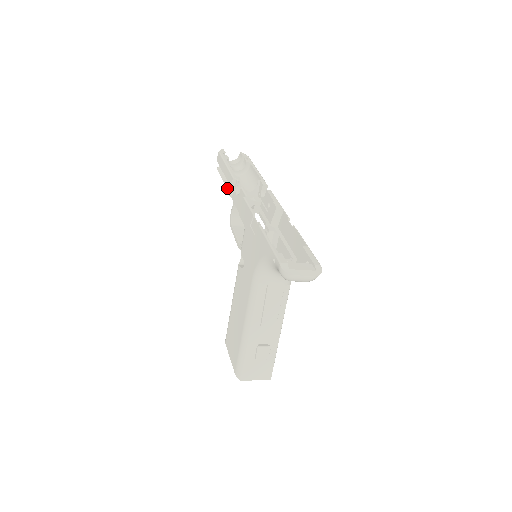
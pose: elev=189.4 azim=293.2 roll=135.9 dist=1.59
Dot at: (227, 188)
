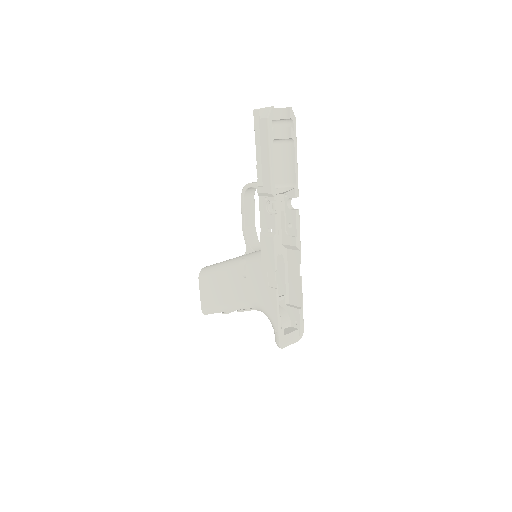
Dot at: (257, 168)
